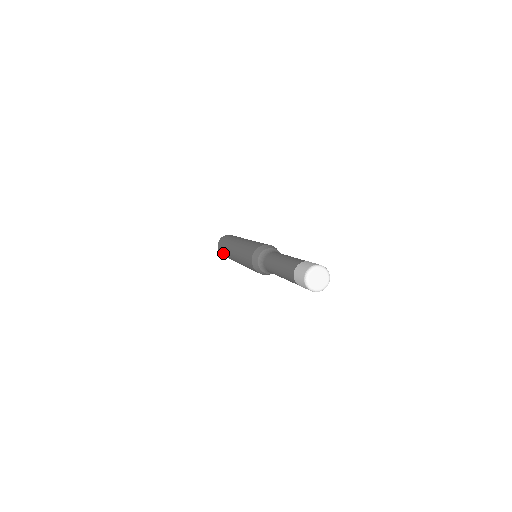
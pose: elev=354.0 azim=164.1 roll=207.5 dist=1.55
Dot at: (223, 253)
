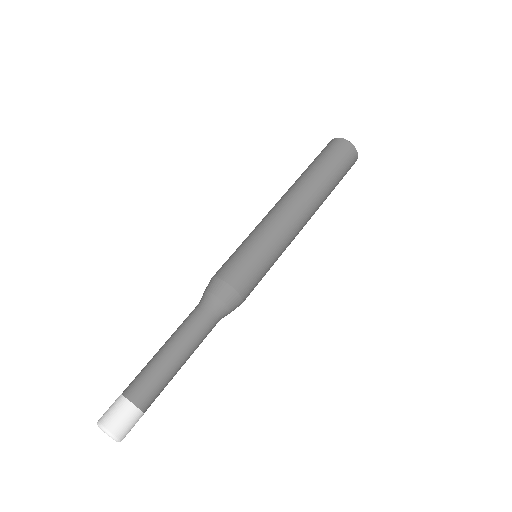
Dot at: occluded
